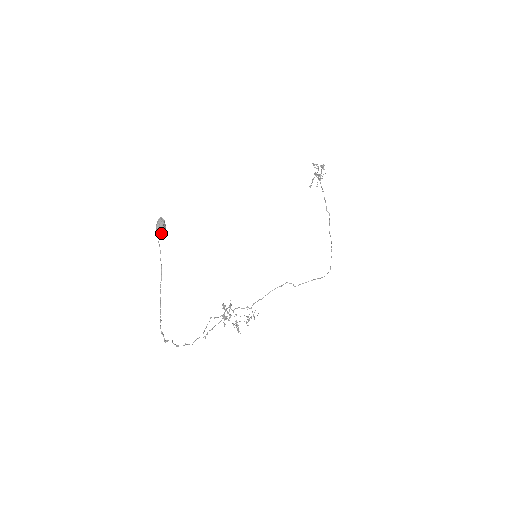
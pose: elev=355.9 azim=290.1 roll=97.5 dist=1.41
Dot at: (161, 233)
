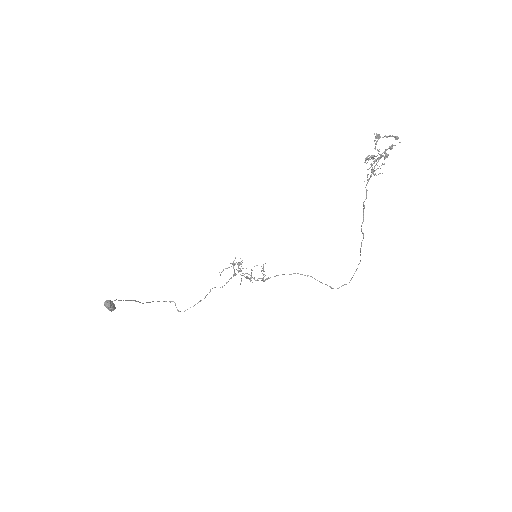
Dot at: (112, 310)
